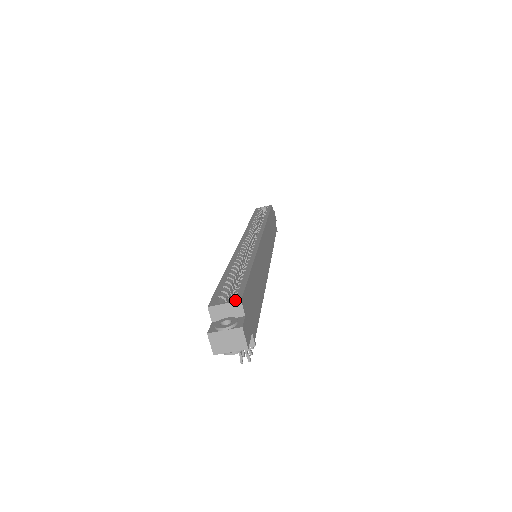
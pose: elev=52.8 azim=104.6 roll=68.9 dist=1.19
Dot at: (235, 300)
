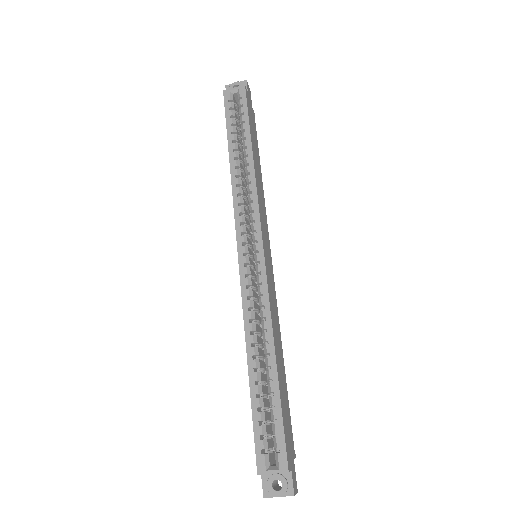
Dot at: (282, 470)
